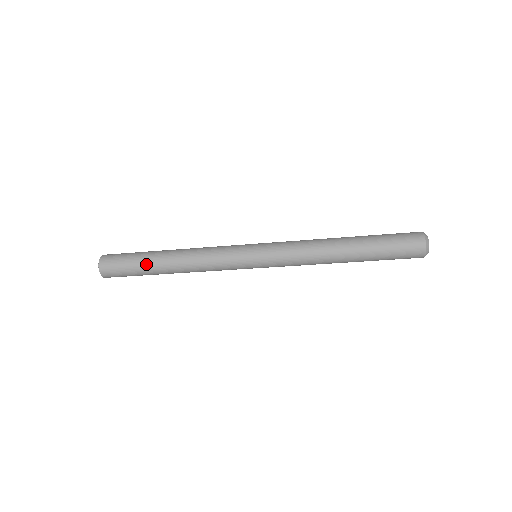
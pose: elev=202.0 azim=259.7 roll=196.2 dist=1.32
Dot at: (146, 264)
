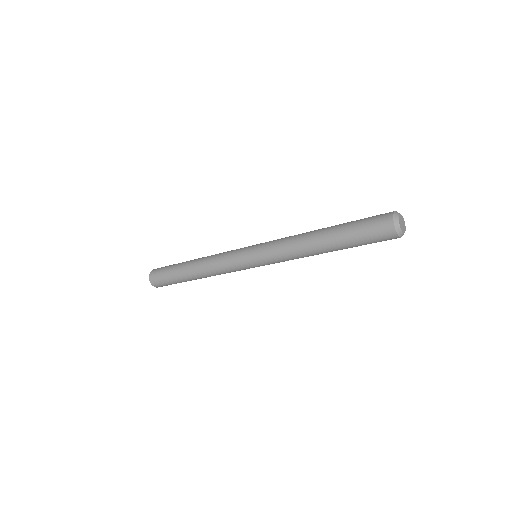
Dot at: (178, 276)
